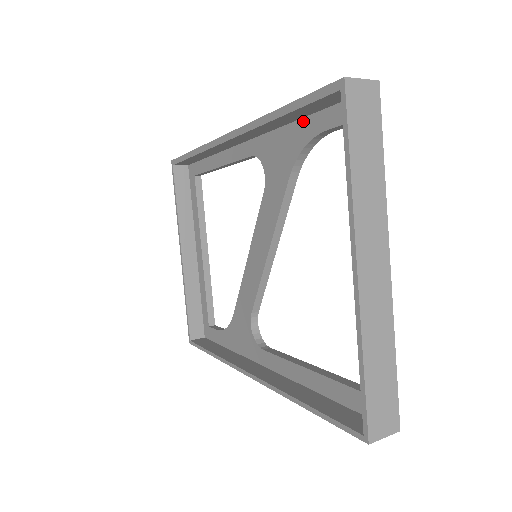
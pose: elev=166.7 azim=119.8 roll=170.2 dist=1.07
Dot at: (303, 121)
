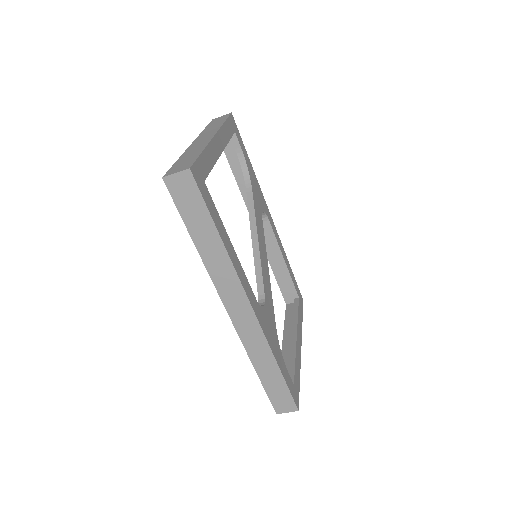
Dot at: occluded
